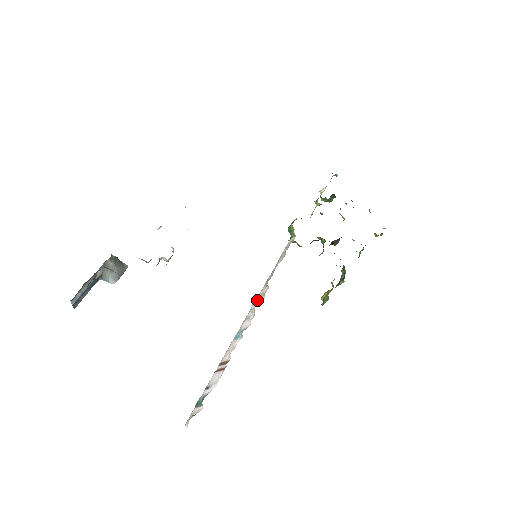
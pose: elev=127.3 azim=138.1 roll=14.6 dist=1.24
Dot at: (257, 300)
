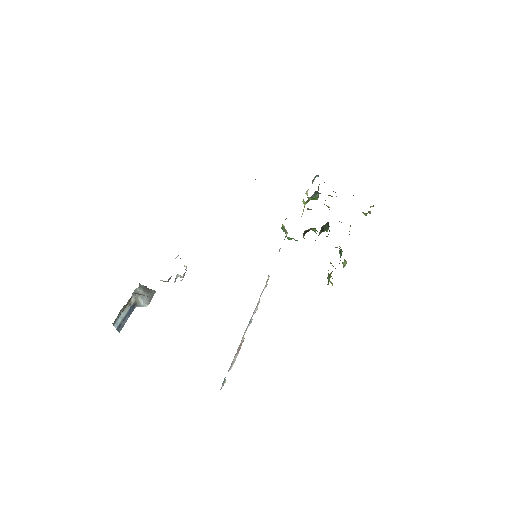
Dot at: (263, 290)
